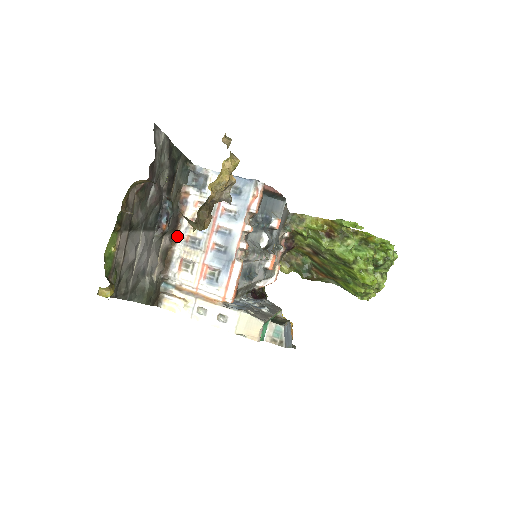
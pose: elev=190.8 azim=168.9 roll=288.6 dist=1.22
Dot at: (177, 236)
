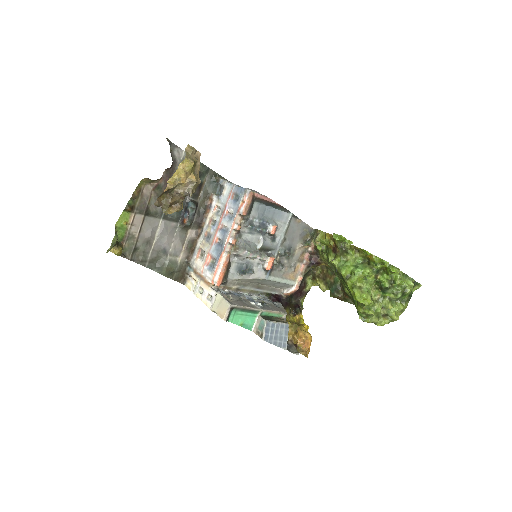
Dot at: (202, 232)
